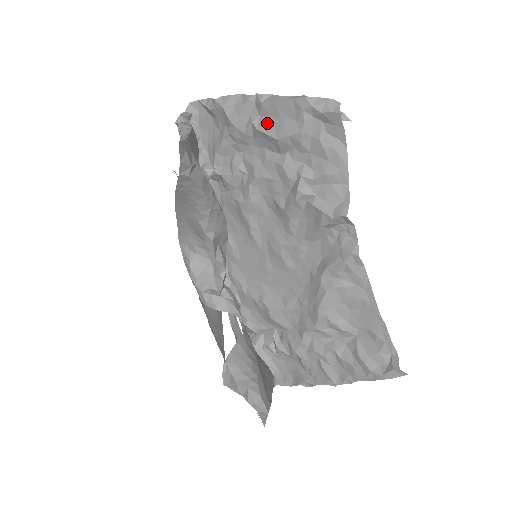
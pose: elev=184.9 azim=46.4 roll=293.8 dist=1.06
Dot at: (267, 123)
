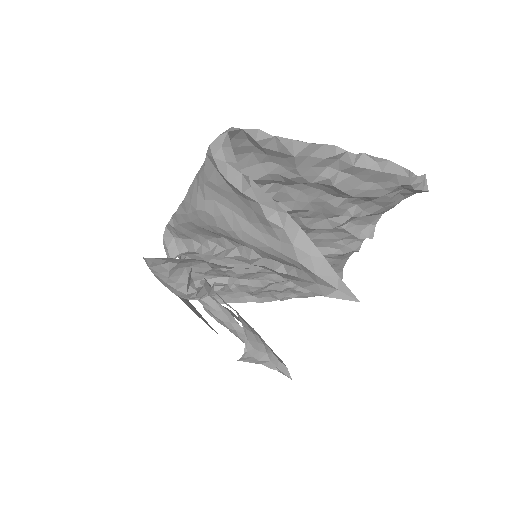
Dot at: (348, 182)
